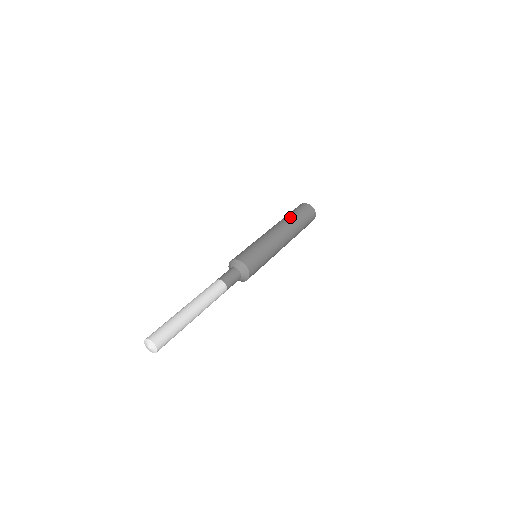
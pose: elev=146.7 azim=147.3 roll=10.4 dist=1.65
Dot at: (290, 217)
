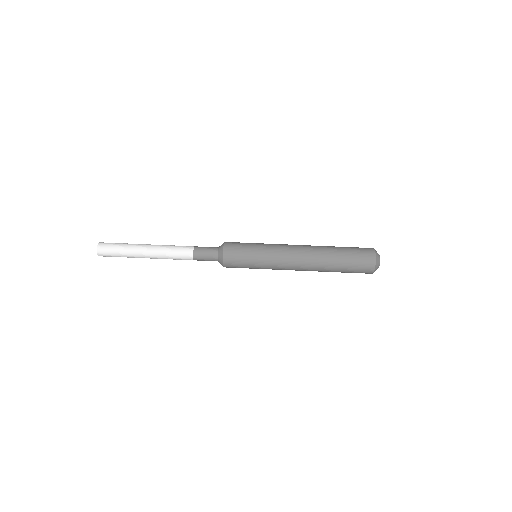
Dot at: (331, 263)
